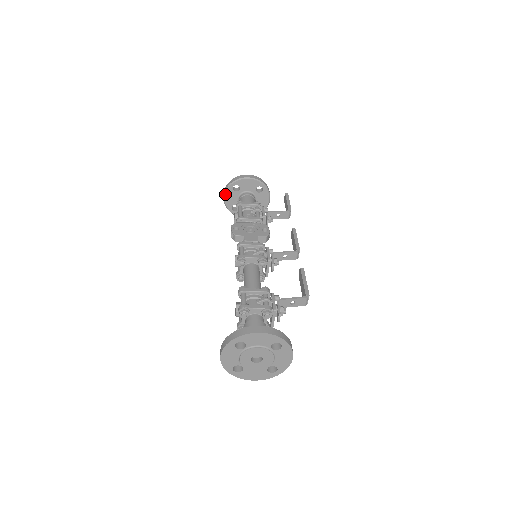
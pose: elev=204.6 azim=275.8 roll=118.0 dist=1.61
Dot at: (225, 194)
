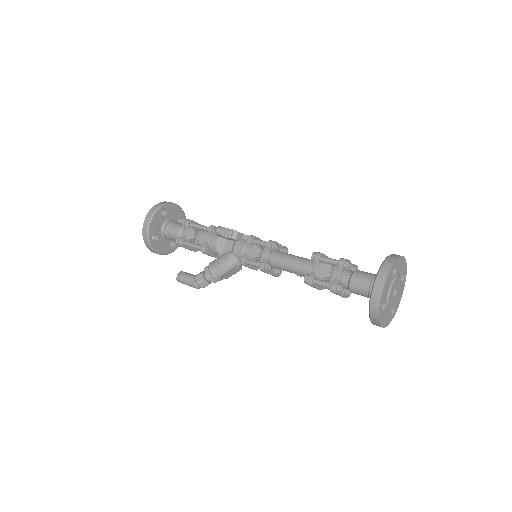
Dot at: (152, 217)
